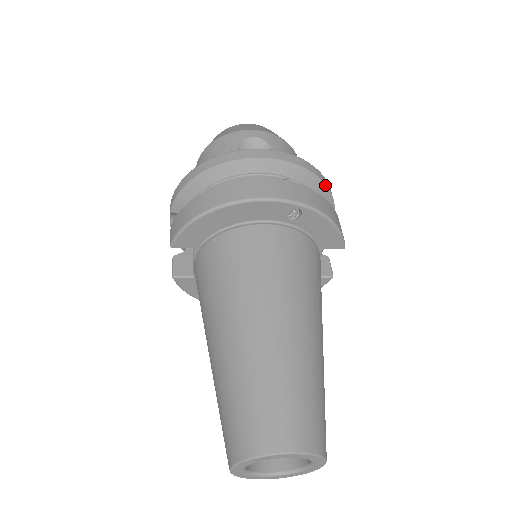
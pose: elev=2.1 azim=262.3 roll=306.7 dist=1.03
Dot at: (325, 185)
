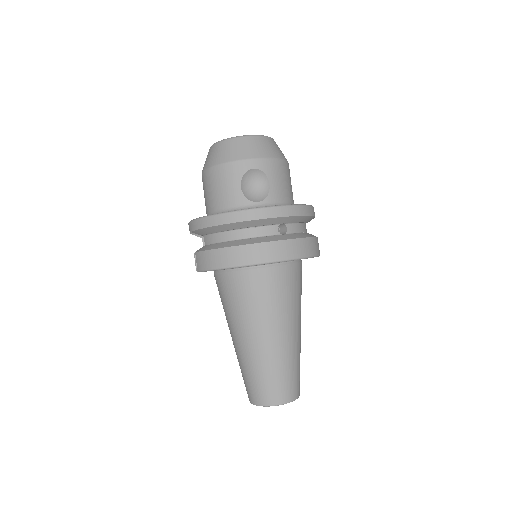
Dot at: (309, 216)
